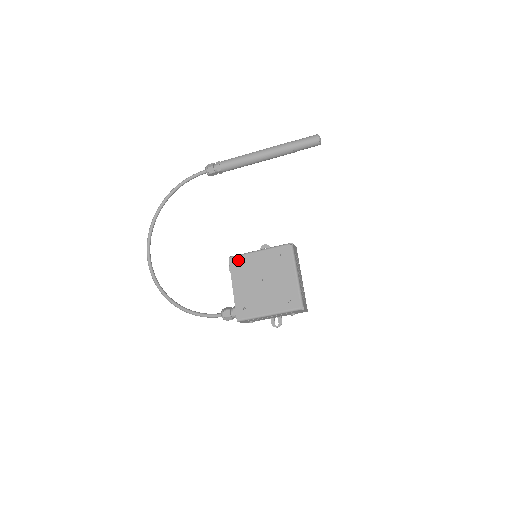
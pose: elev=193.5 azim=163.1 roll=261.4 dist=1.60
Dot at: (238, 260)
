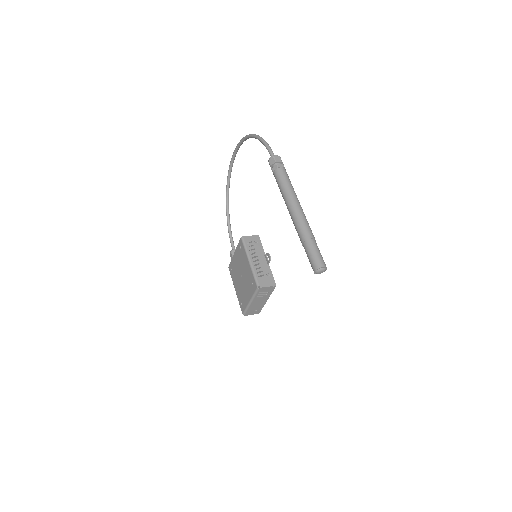
Dot at: (242, 247)
